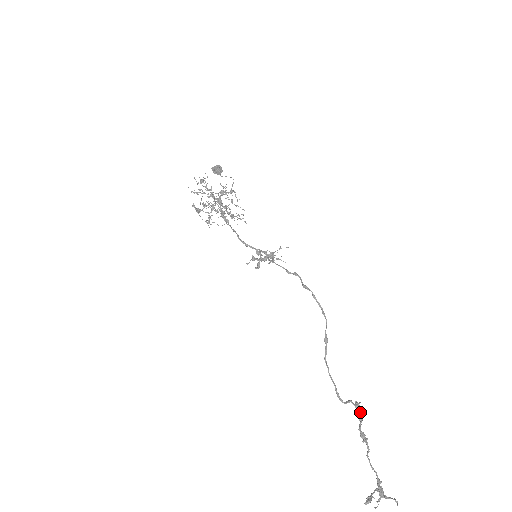
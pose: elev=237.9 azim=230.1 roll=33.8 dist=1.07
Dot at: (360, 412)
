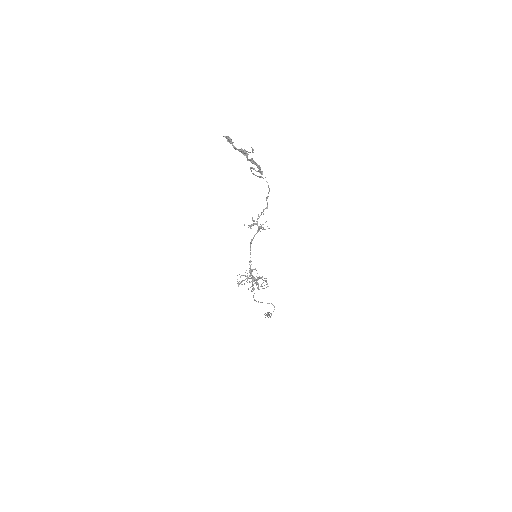
Dot at: (260, 170)
